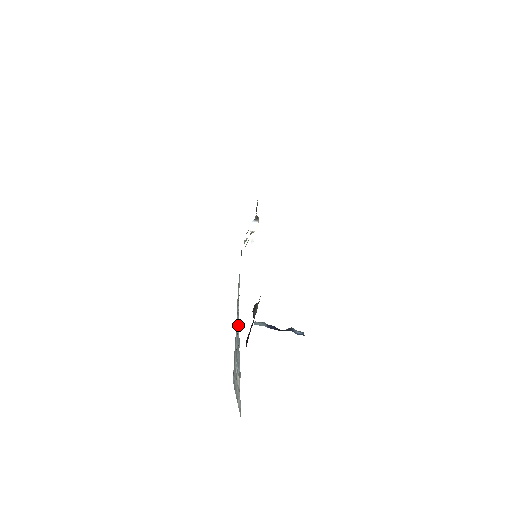
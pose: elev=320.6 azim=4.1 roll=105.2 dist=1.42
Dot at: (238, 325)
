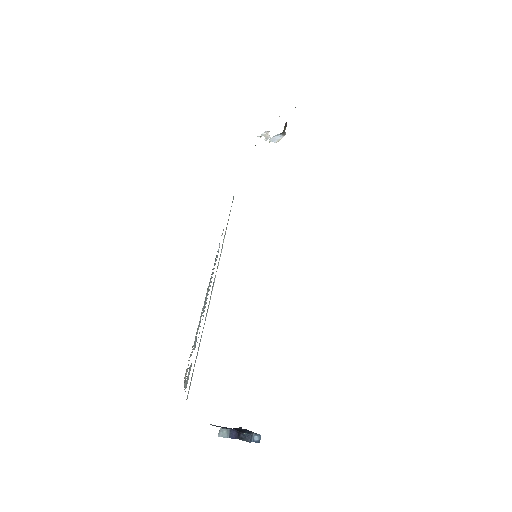
Dot at: occluded
